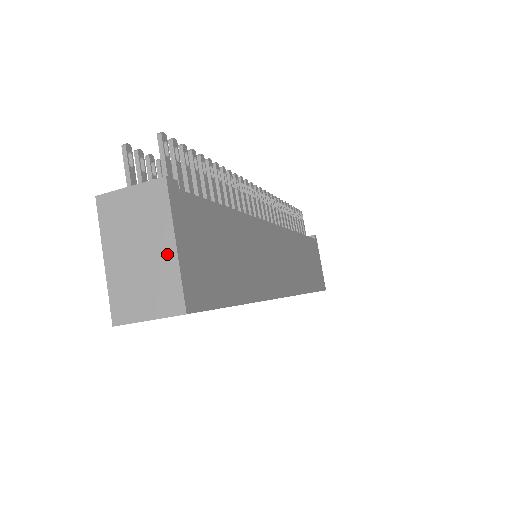
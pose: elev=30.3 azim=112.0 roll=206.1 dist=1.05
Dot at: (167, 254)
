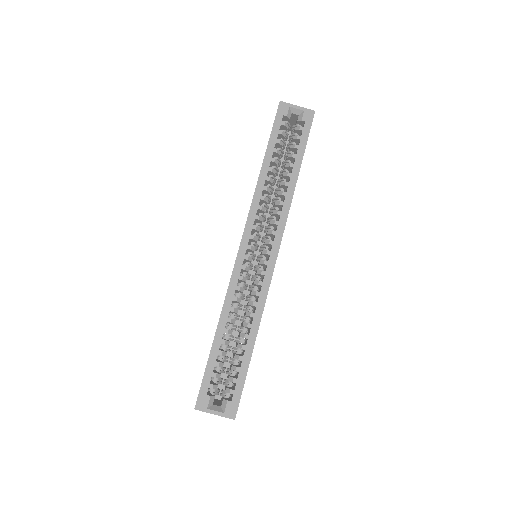
Dot at: occluded
